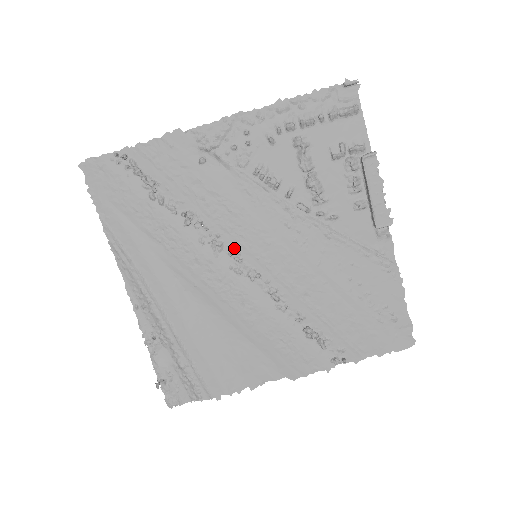
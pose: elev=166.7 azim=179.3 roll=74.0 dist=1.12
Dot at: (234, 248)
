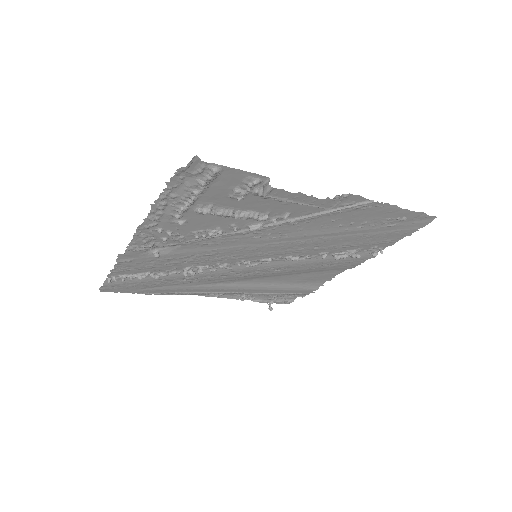
Dot at: (237, 261)
